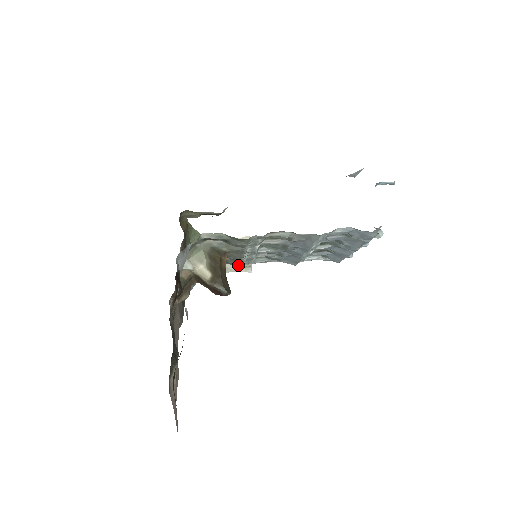
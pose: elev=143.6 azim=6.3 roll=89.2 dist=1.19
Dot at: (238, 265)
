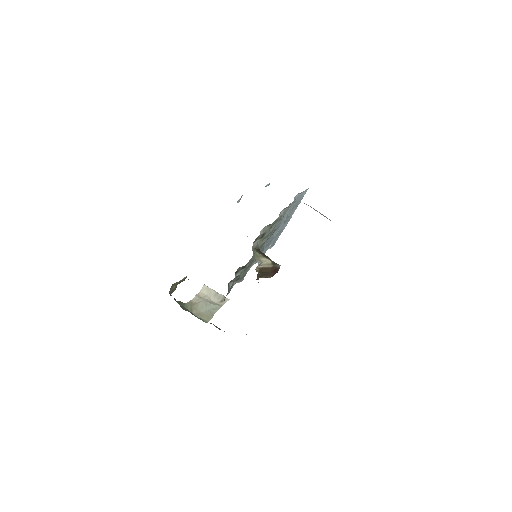
Dot at: (243, 277)
